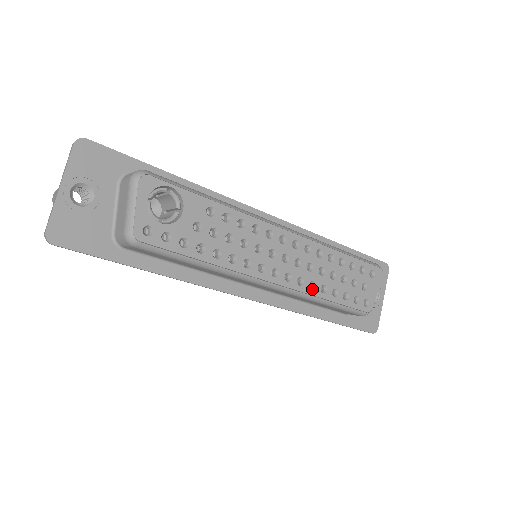
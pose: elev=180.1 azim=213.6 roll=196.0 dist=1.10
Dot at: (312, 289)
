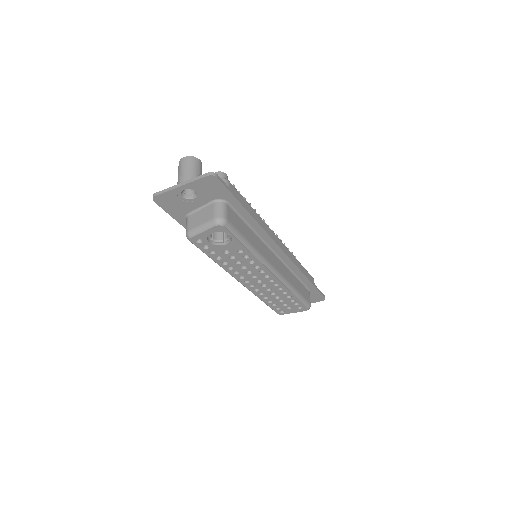
Dot at: (259, 295)
